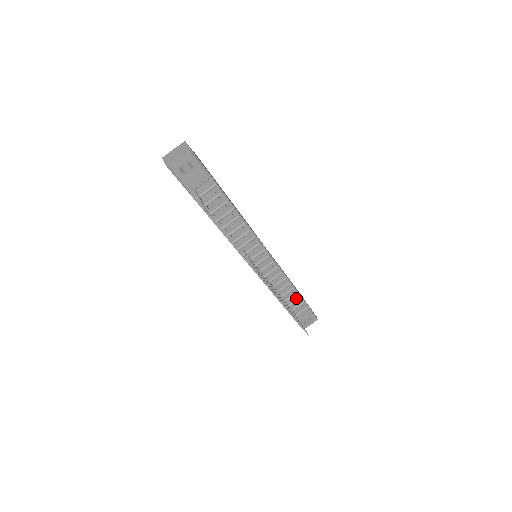
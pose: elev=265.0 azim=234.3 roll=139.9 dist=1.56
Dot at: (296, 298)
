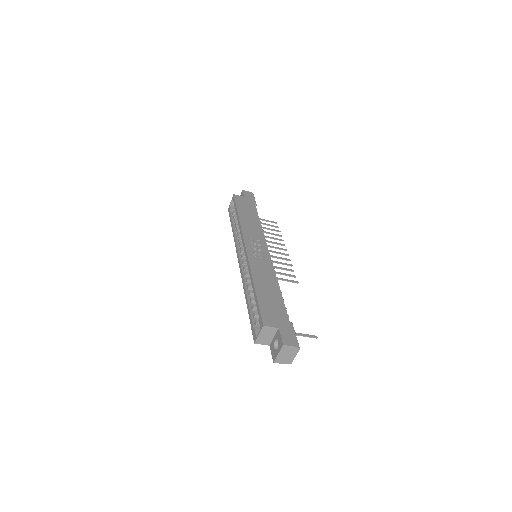
Dot at: occluded
